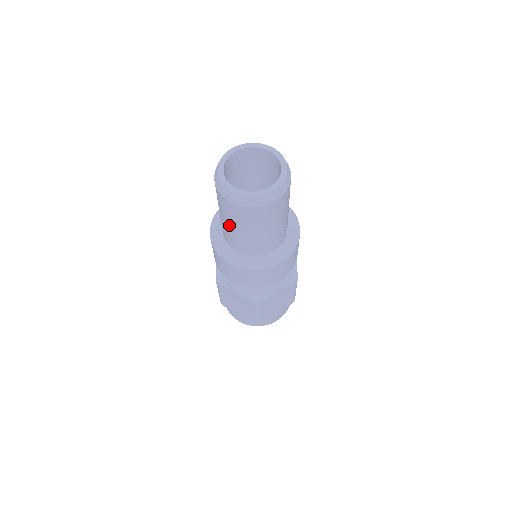
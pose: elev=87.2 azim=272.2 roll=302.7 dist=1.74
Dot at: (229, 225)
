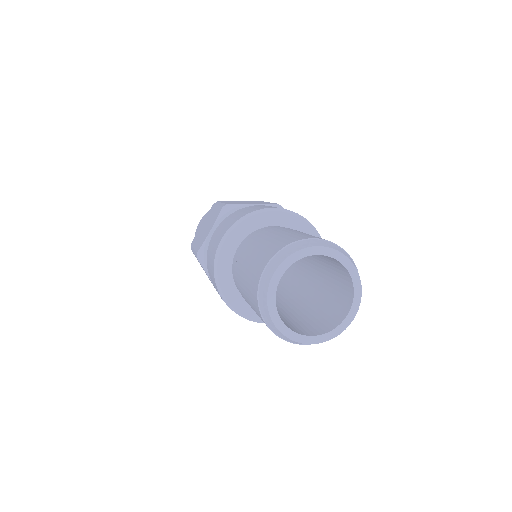
Dot at: occluded
